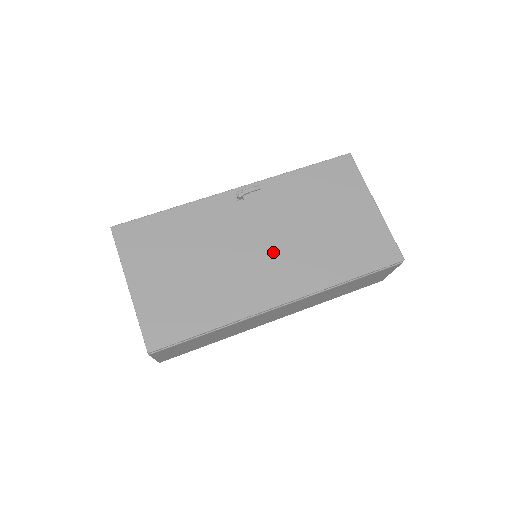
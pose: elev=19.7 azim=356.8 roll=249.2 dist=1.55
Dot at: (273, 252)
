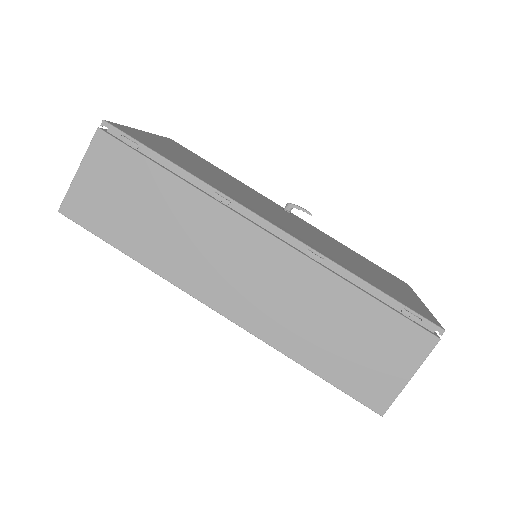
Dot at: (290, 223)
